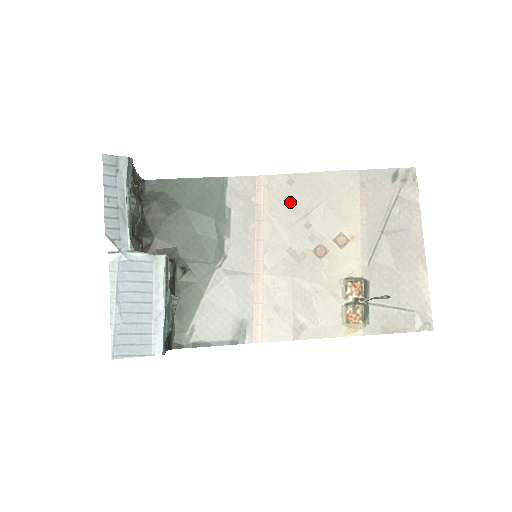
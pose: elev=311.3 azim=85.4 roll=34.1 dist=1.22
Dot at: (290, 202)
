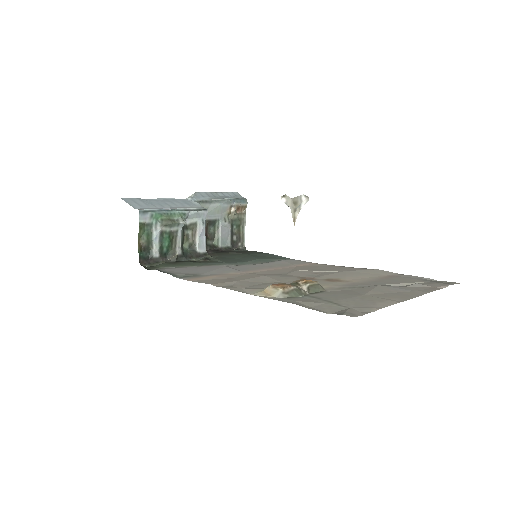
Dot at: (319, 268)
